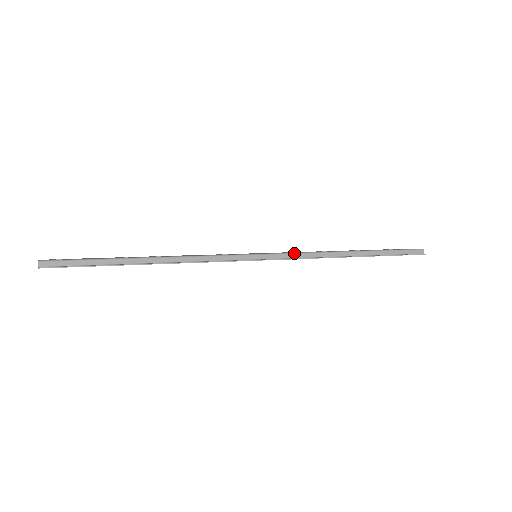
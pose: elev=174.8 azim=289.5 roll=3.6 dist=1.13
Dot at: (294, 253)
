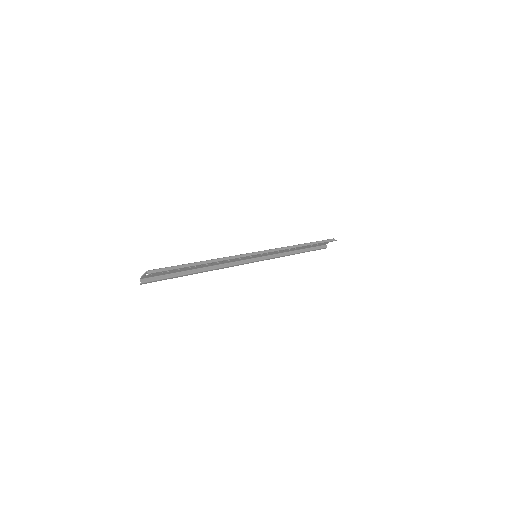
Dot at: (276, 248)
